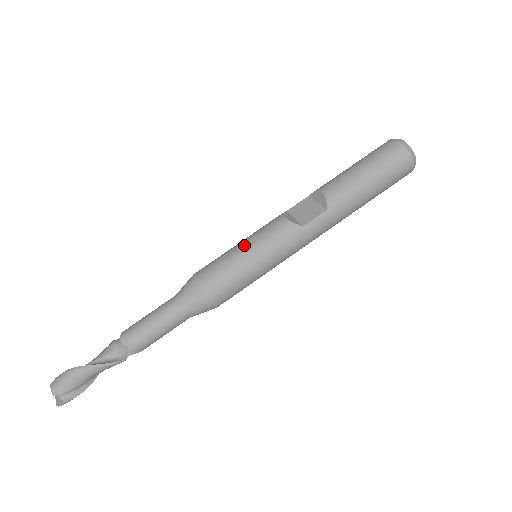
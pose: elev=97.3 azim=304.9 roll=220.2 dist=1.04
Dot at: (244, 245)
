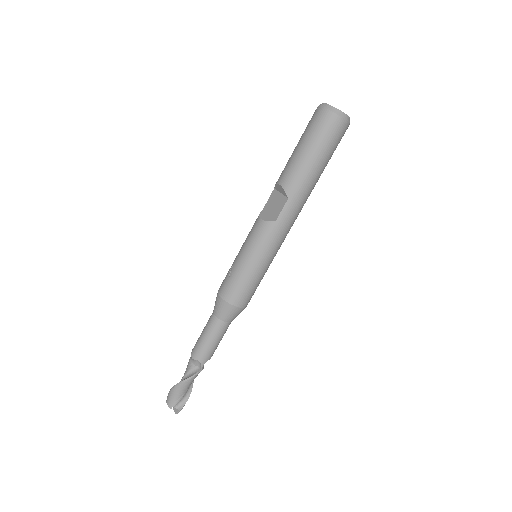
Dot at: (240, 255)
